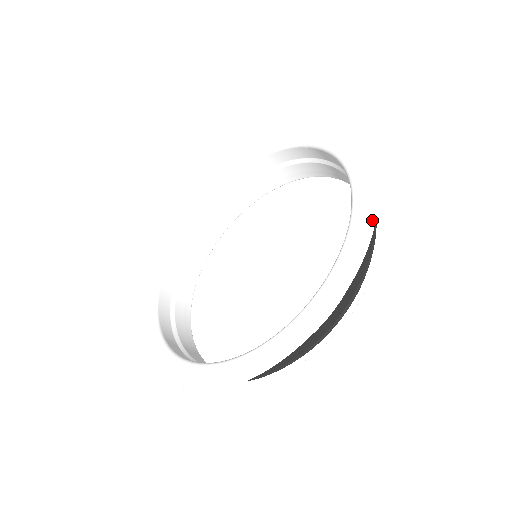
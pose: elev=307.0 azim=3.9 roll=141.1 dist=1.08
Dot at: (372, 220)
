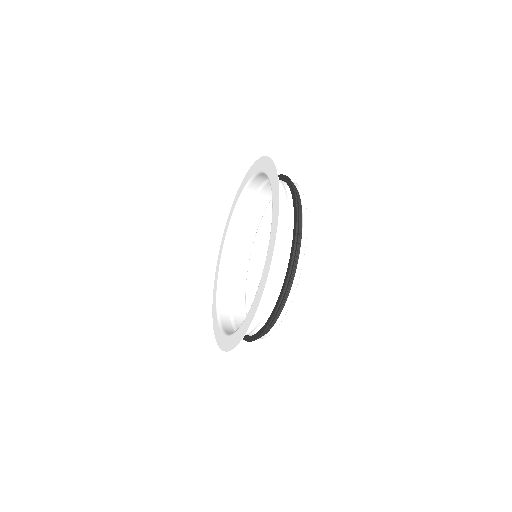
Dot at: (265, 280)
